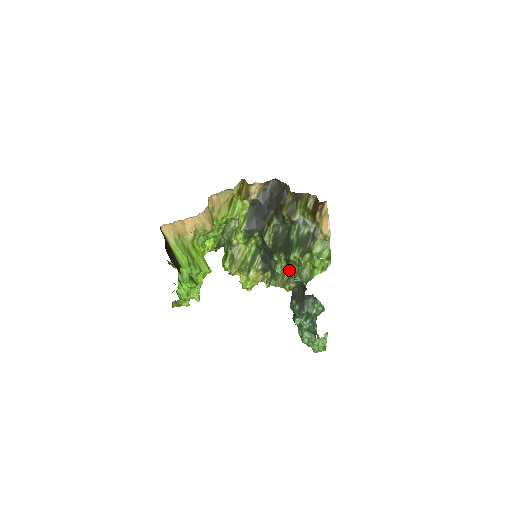
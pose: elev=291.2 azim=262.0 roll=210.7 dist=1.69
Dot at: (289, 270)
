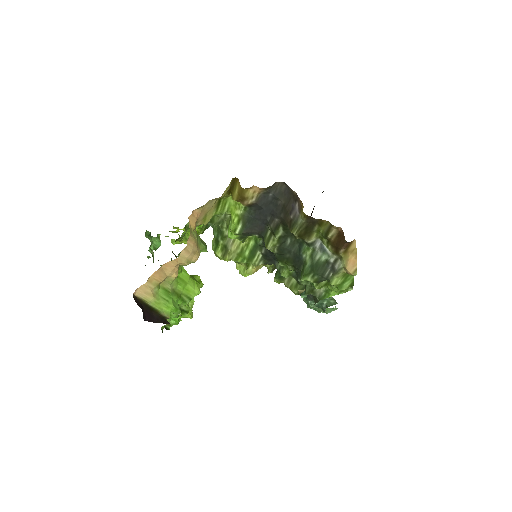
Dot at: occluded
